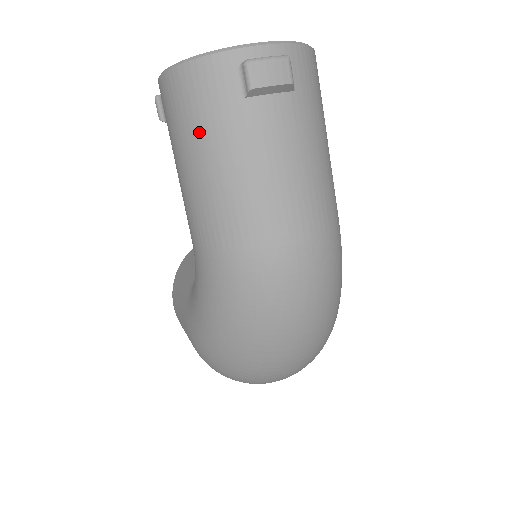
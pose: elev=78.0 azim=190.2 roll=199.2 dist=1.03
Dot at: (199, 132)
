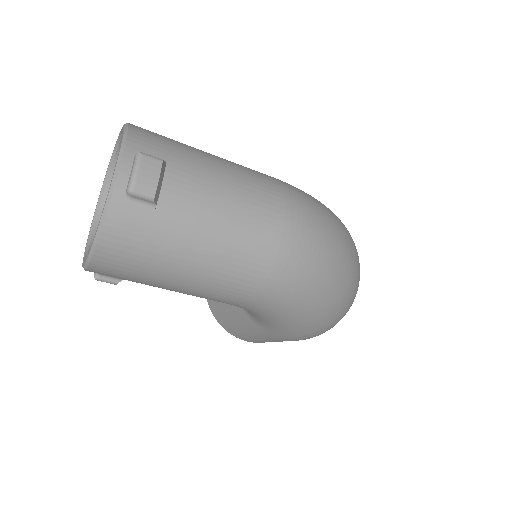
Dot at: (160, 258)
